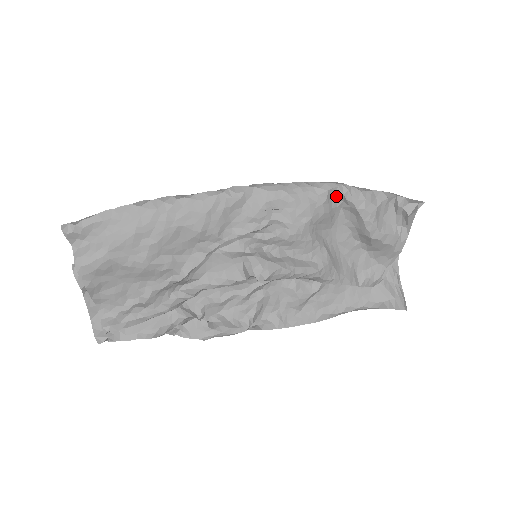
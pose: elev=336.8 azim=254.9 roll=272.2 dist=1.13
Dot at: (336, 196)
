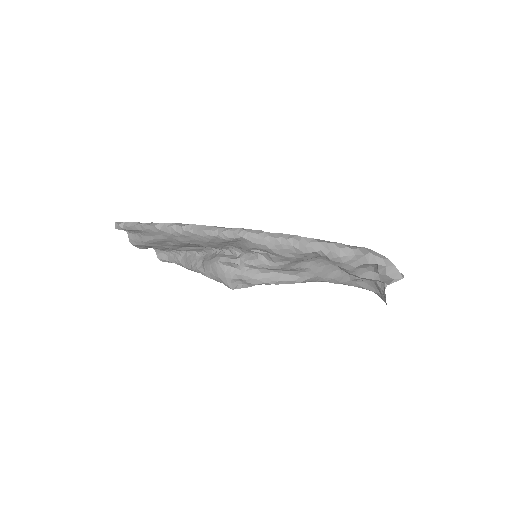
Dot at: occluded
